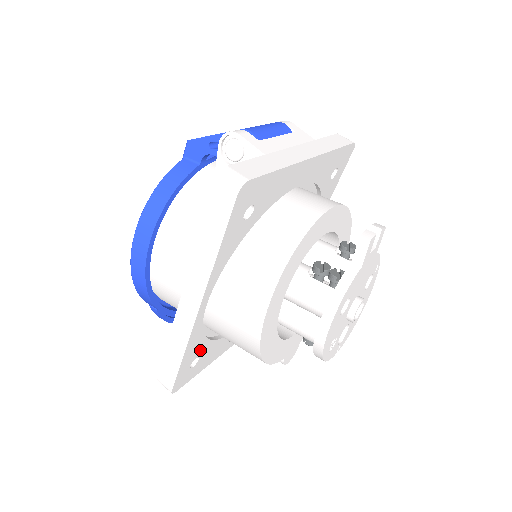
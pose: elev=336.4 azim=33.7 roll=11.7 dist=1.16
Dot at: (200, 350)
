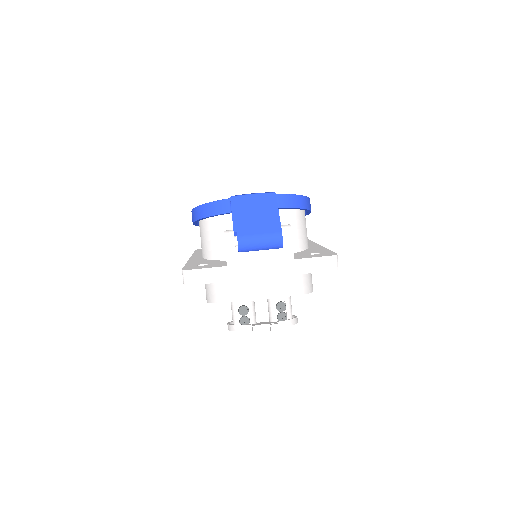
Dot at: occluded
